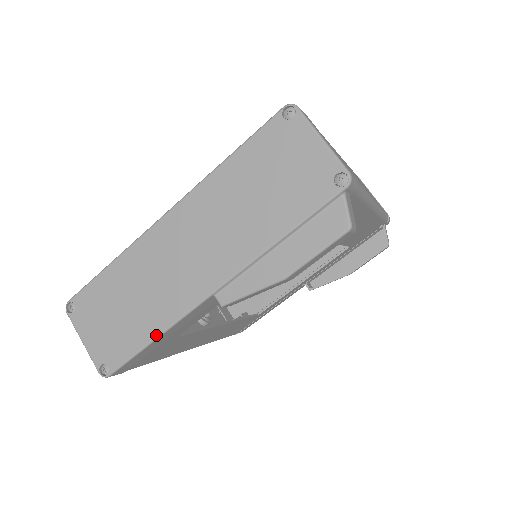
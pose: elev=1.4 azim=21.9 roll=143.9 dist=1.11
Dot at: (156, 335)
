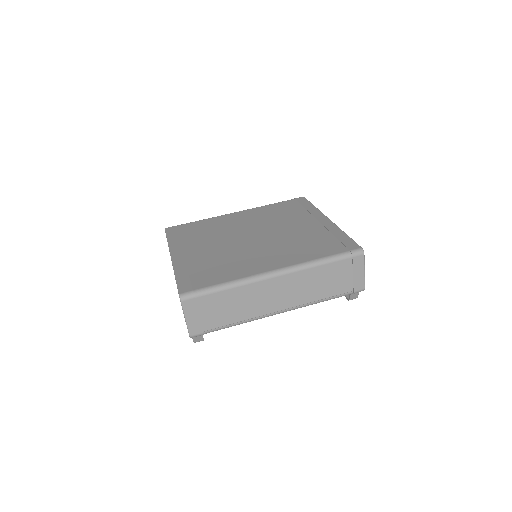
Dot at: occluded
